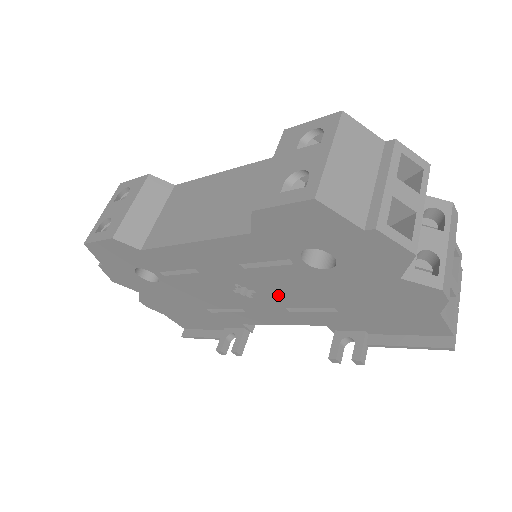
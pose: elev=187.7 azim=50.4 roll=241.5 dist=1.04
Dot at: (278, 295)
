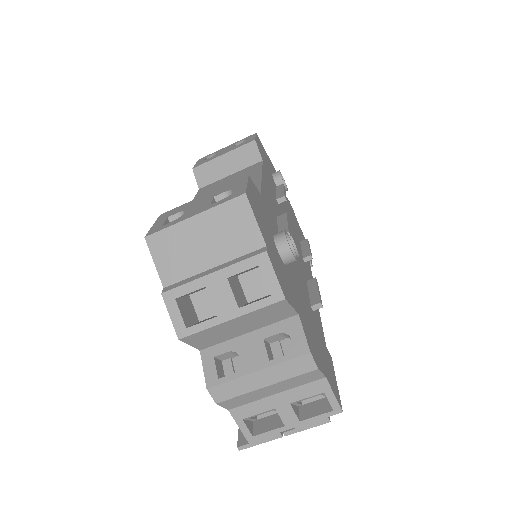
Dot at: occluded
